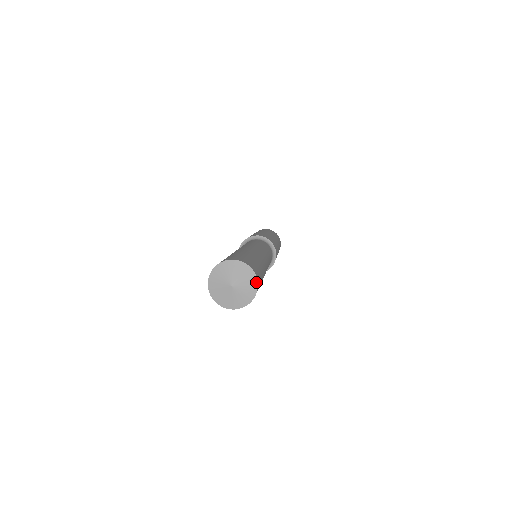
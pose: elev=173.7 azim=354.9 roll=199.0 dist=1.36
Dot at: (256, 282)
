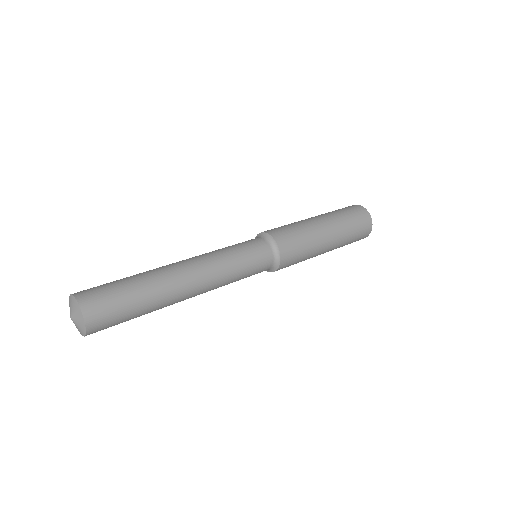
Dot at: (84, 335)
